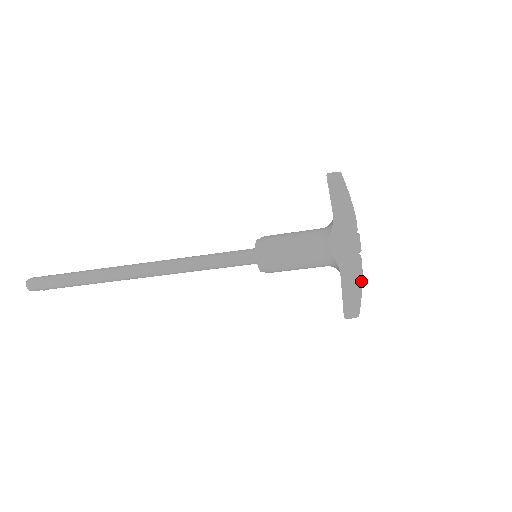
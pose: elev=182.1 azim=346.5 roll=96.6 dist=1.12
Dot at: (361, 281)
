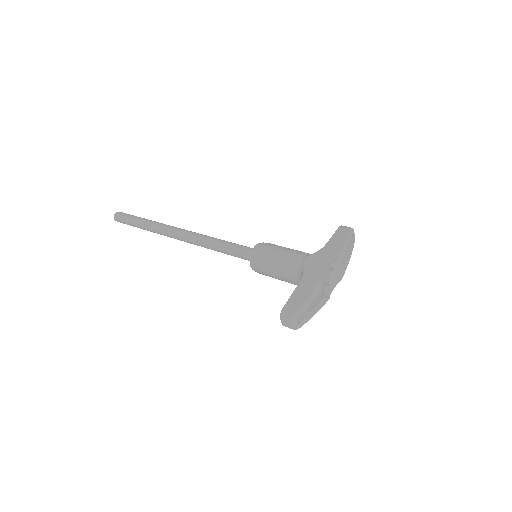
Dot at: (311, 293)
